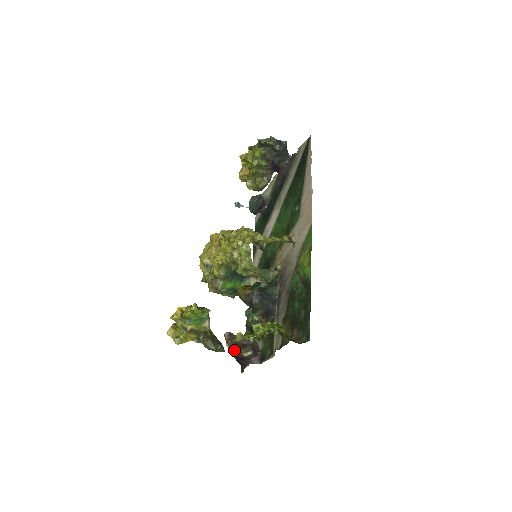
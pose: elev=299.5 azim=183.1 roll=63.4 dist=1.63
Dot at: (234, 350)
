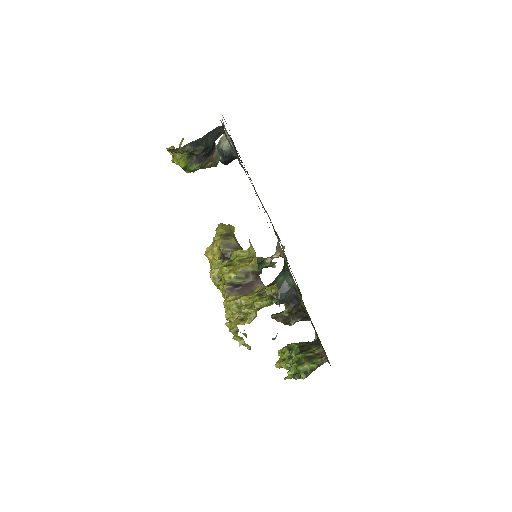
Dot at: occluded
